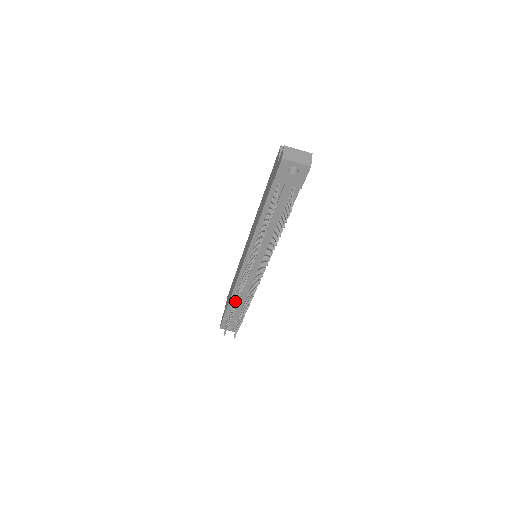
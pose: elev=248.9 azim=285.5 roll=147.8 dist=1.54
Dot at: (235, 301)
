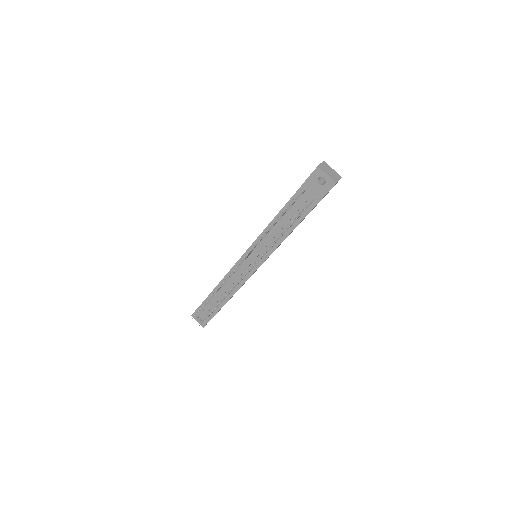
Dot at: occluded
